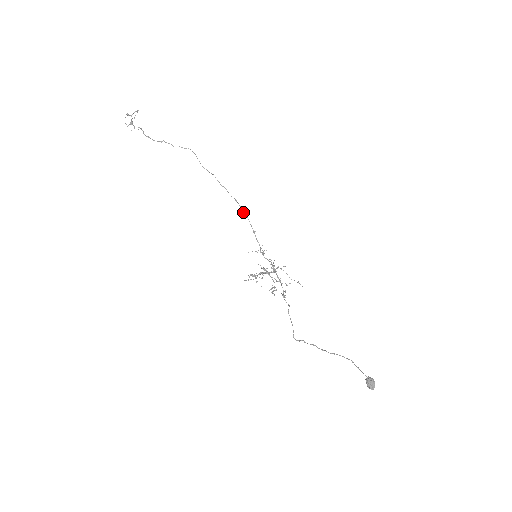
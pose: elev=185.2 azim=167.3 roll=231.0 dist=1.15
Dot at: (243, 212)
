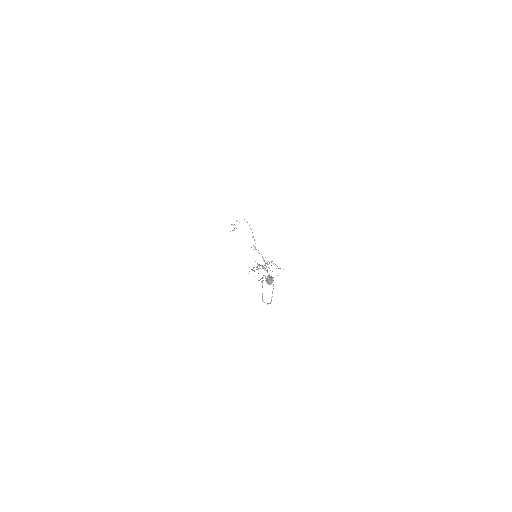
Dot at: (250, 228)
